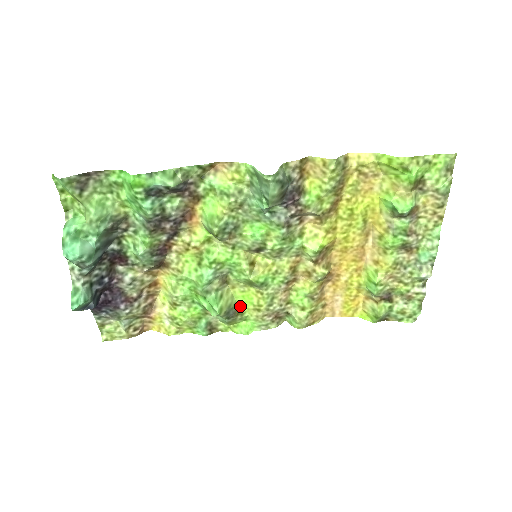
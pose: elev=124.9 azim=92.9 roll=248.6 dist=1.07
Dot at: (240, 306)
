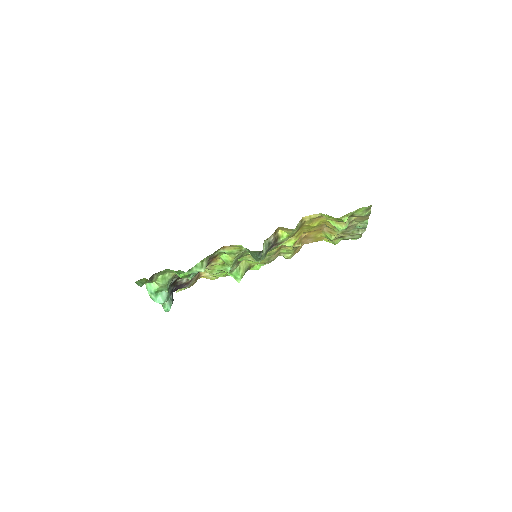
Dot at: (251, 264)
